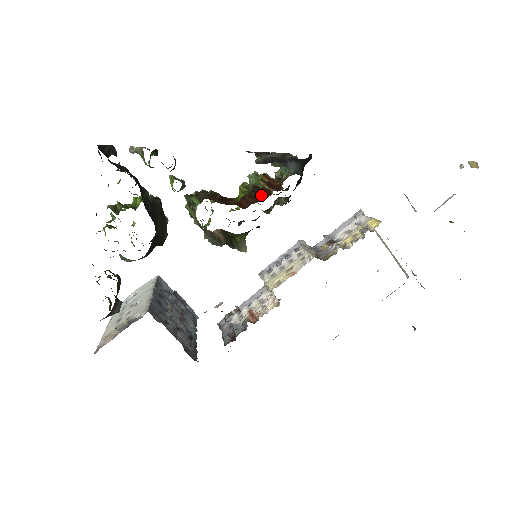
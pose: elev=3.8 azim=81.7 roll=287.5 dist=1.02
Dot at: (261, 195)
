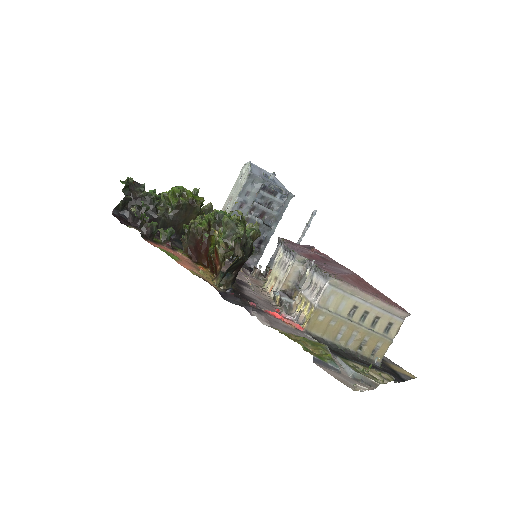
Dot at: (213, 266)
